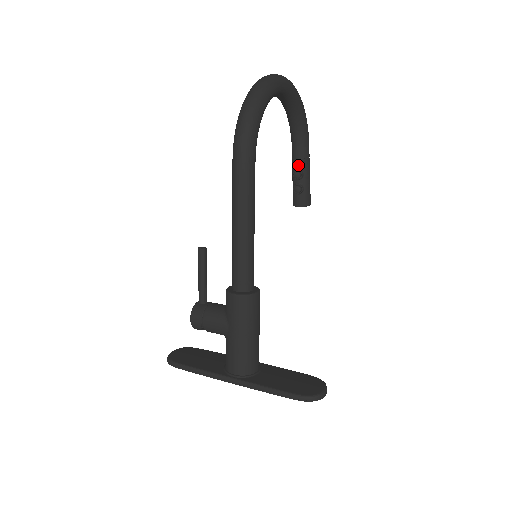
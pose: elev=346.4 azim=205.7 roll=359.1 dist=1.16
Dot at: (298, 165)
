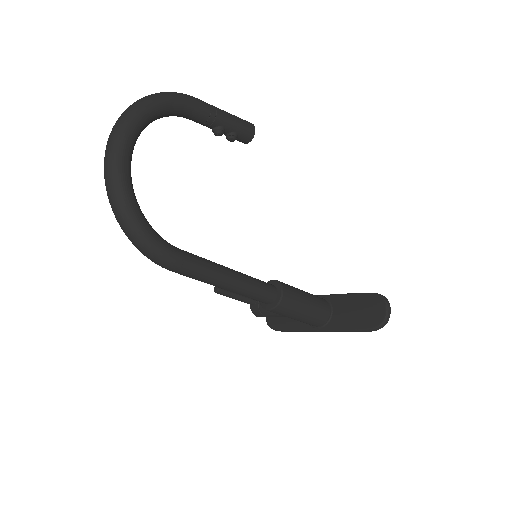
Dot at: (210, 126)
